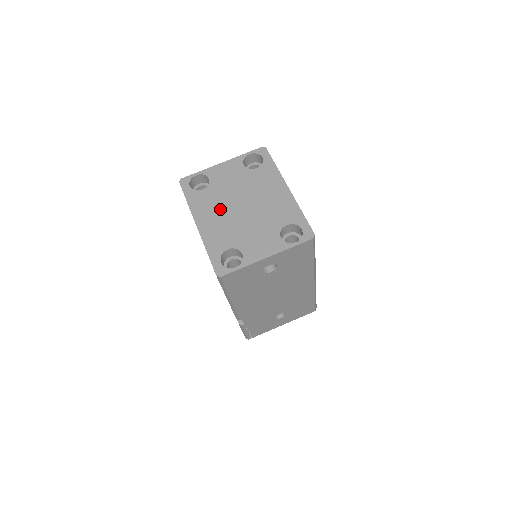
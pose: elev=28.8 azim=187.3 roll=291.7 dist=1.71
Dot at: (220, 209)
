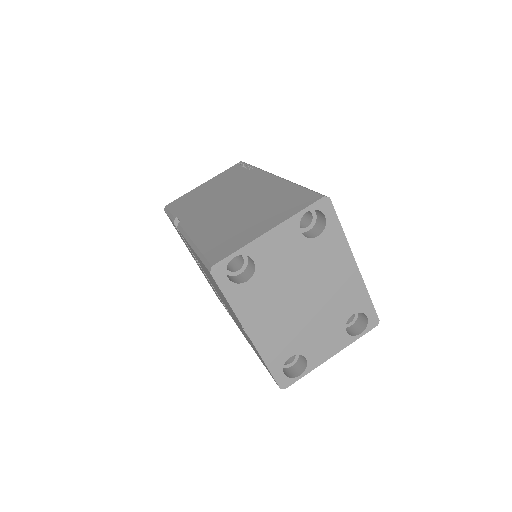
Dot at: (276, 308)
